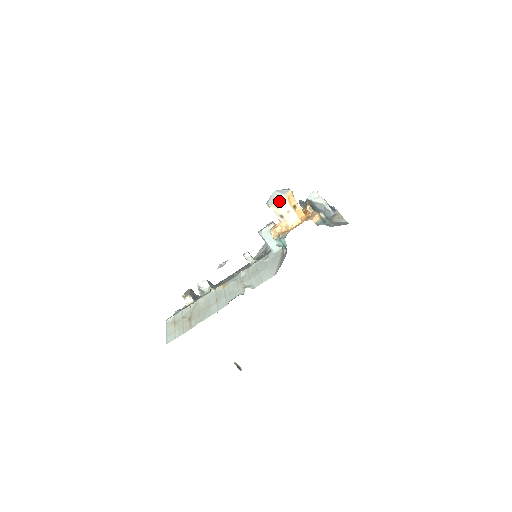
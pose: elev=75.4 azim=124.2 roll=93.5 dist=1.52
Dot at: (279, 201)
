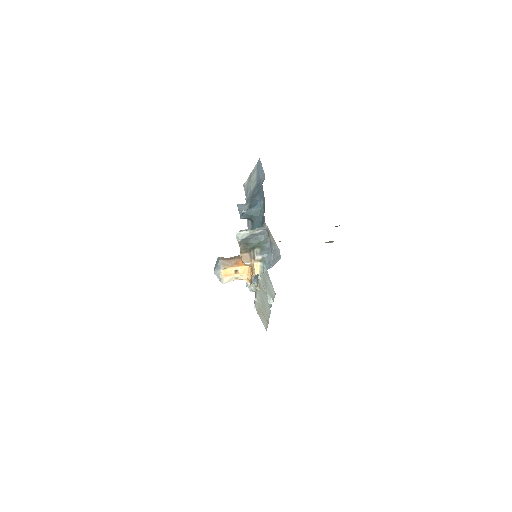
Dot at: (223, 283)
